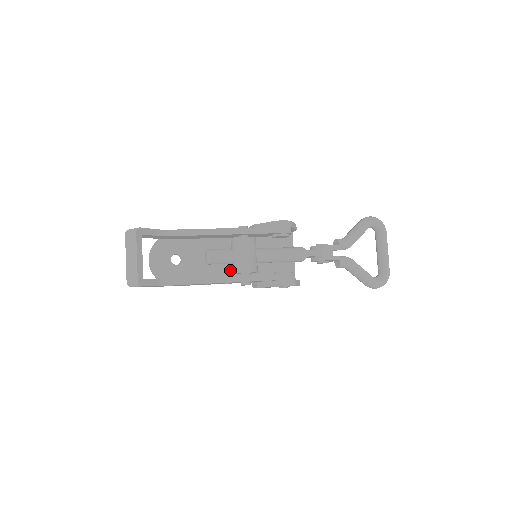
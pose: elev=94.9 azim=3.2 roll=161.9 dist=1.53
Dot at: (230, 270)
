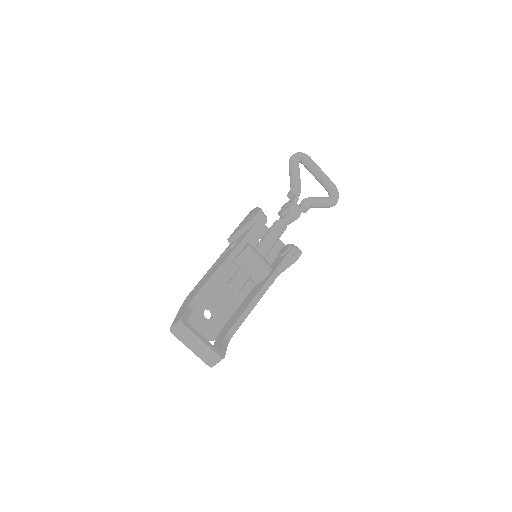
Dot at: (246, 283)
